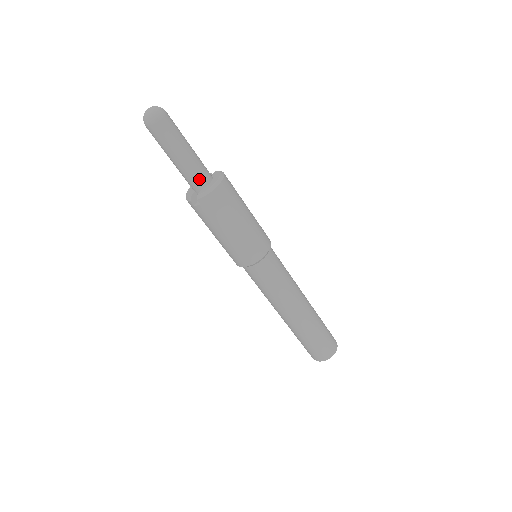
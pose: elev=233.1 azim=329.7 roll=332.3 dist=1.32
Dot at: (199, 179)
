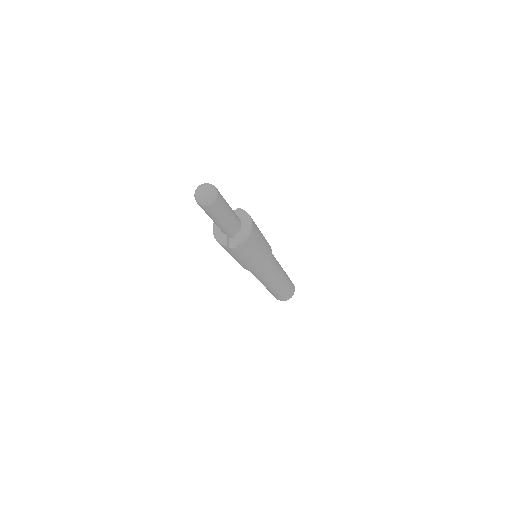
Dot at: (235, 228)
